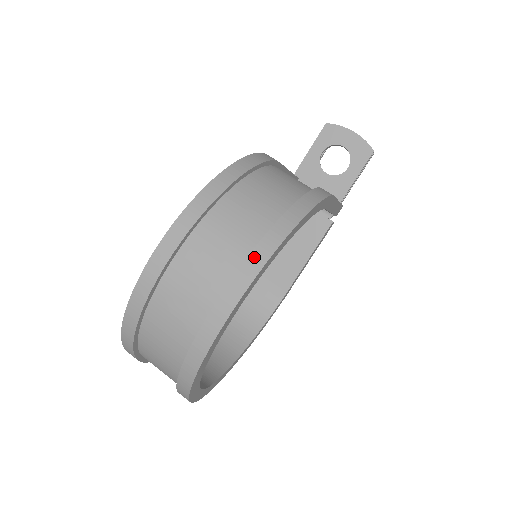
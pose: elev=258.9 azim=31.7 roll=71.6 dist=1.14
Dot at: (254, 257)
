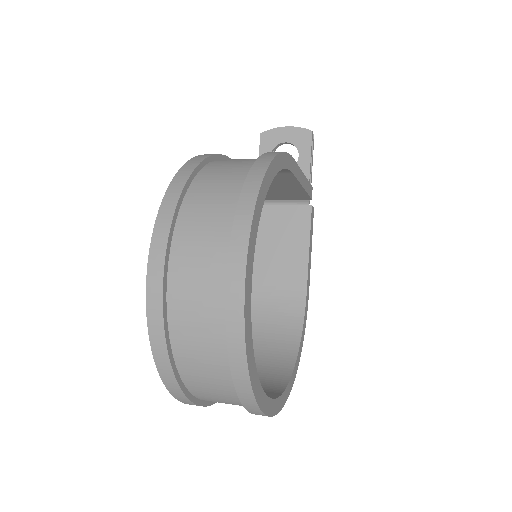
Dot at: (242, 207)
